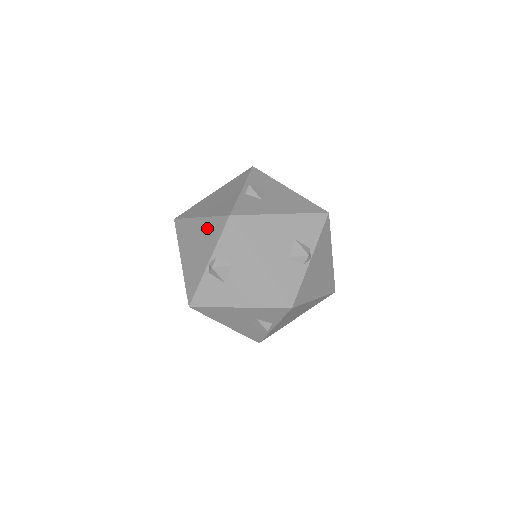
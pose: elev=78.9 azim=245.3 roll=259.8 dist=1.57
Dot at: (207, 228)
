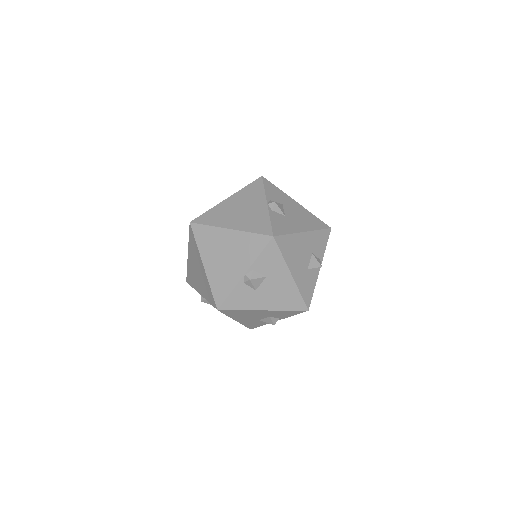
Dot at: (242, 242)
